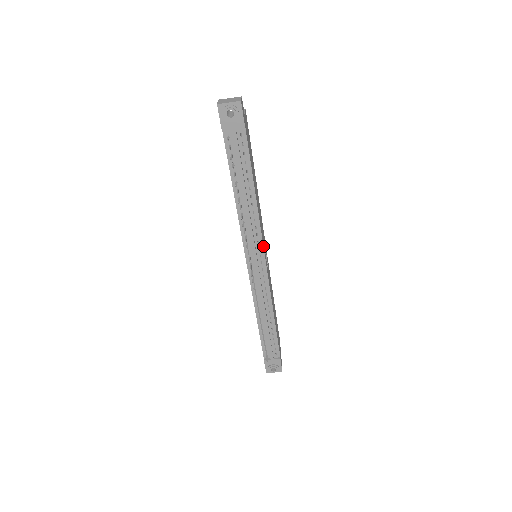
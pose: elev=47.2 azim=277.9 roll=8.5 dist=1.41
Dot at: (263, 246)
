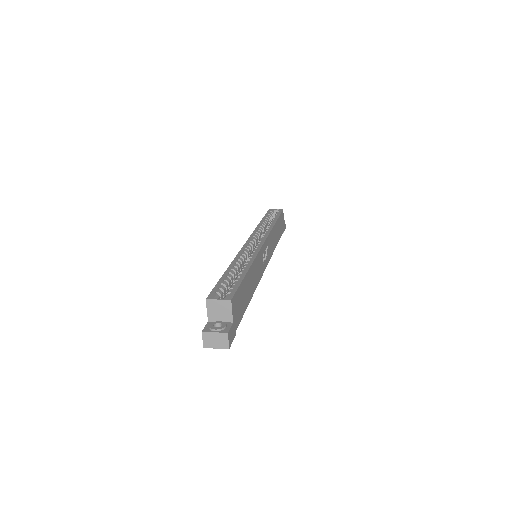
Dot at: occluded
